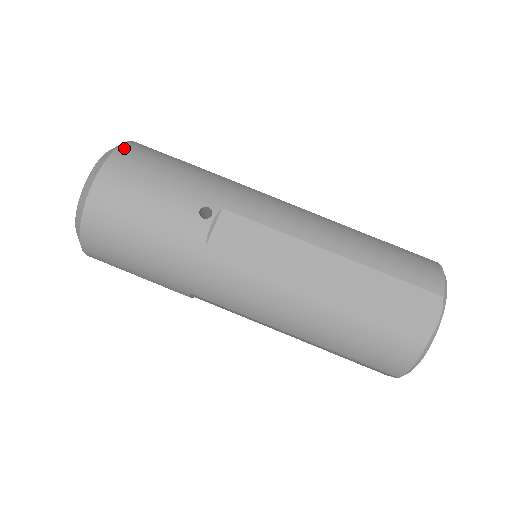
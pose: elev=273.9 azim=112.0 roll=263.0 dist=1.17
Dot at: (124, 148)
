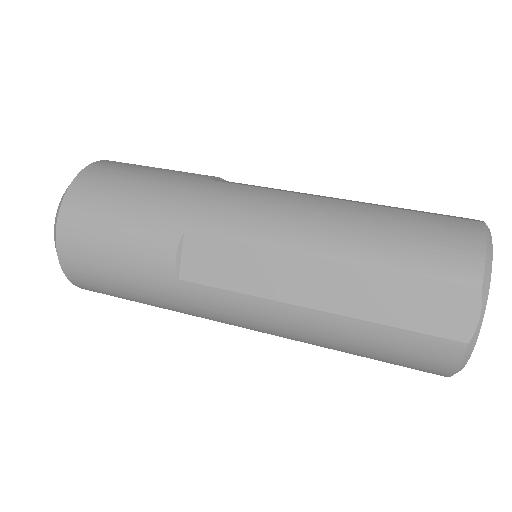
Dot at: occluded
